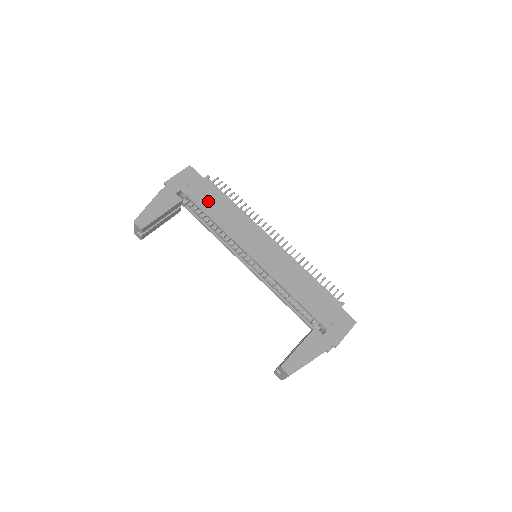
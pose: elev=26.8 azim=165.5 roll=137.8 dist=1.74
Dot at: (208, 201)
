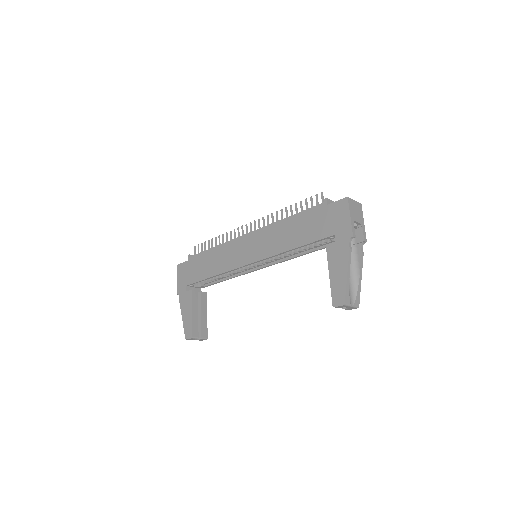
Dot at: (201, 270)
